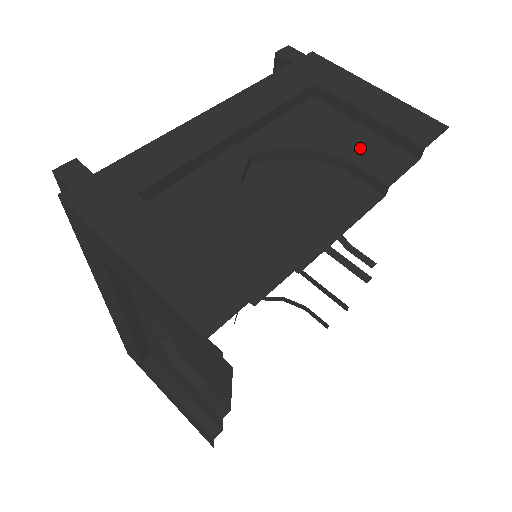
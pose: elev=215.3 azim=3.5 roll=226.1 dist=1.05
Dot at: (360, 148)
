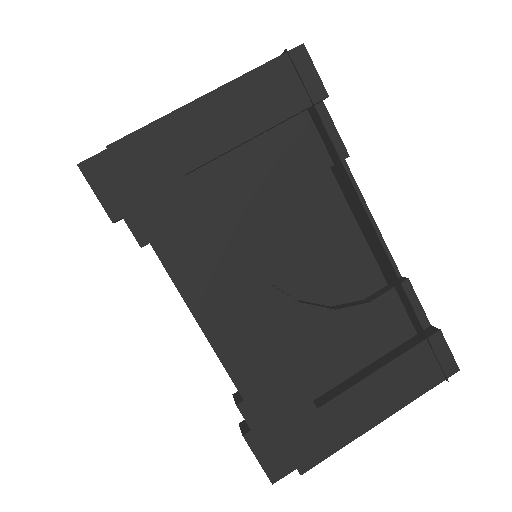
Dot at: occluded
